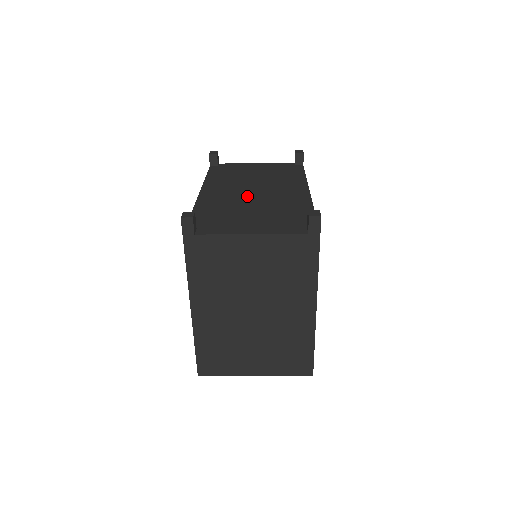
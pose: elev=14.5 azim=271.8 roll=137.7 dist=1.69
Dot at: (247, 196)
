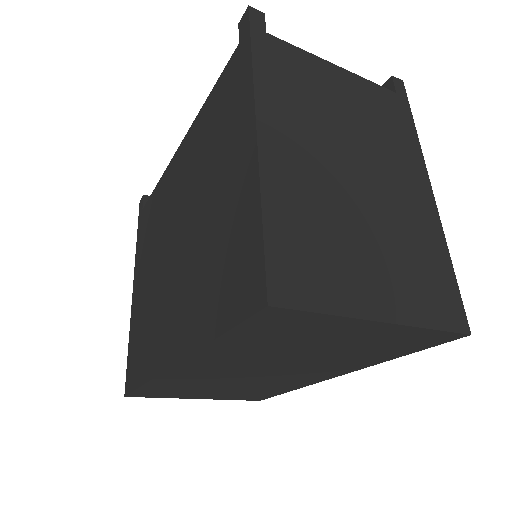
Dot at: occluded
